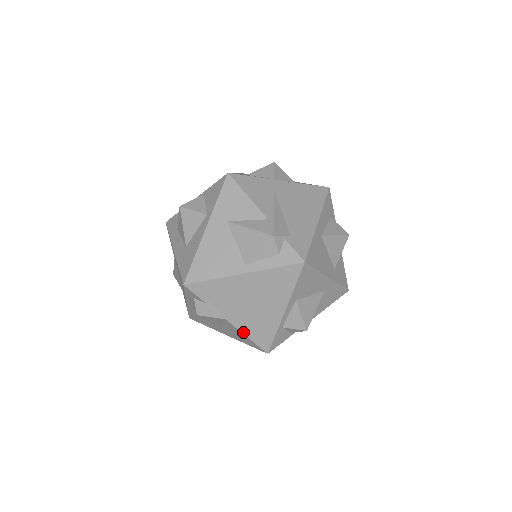
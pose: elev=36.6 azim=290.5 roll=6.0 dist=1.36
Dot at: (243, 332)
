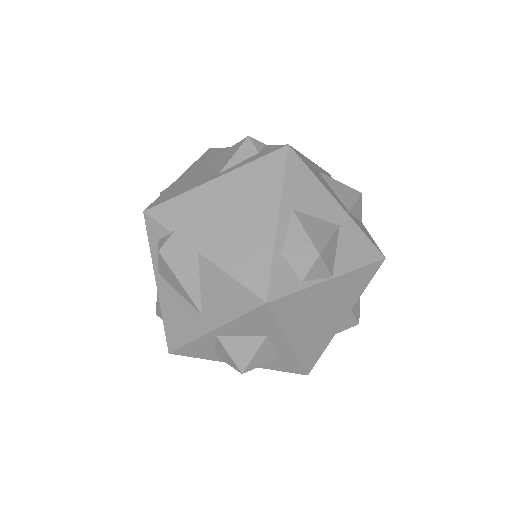
Dot at: (224, 269)
